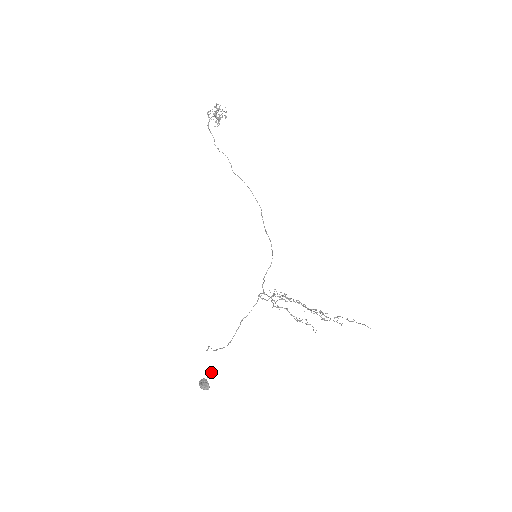
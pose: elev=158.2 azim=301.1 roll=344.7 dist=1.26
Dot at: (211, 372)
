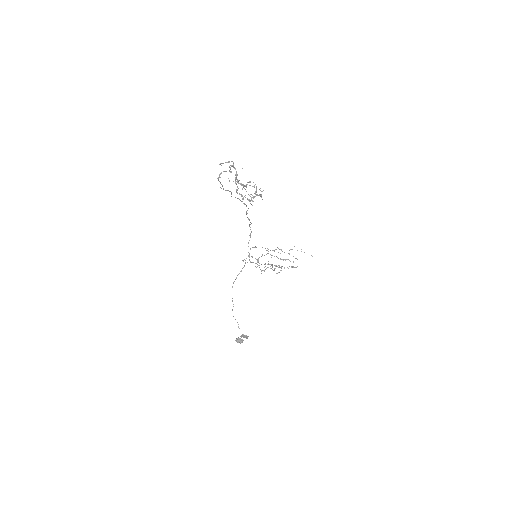
Dot at: (246, 337)
